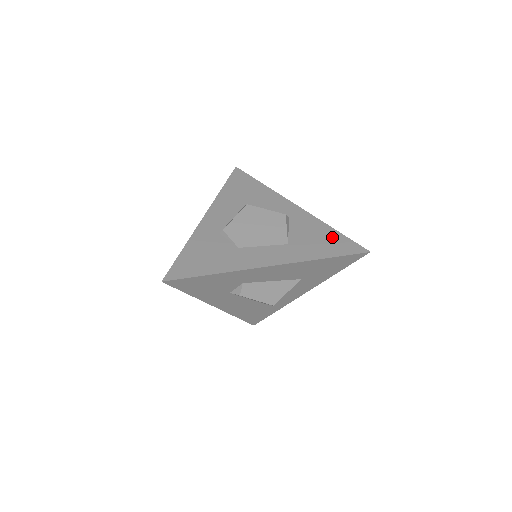
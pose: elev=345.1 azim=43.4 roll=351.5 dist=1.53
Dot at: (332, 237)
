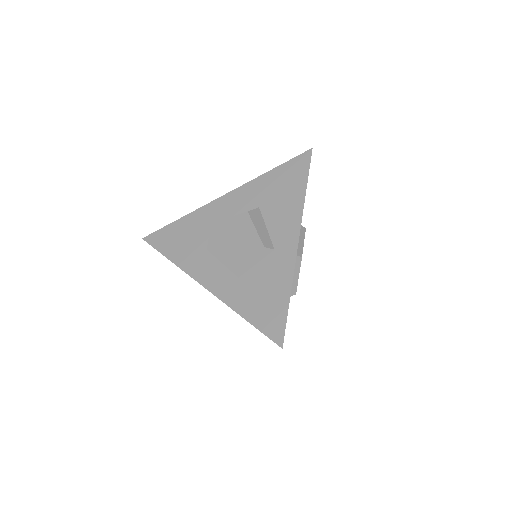
Dot at: (276, 303)
